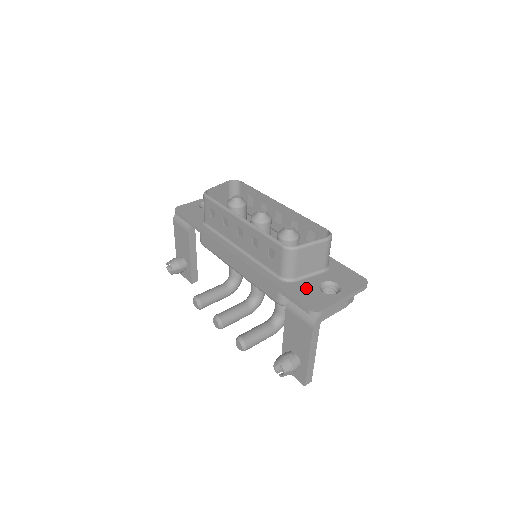
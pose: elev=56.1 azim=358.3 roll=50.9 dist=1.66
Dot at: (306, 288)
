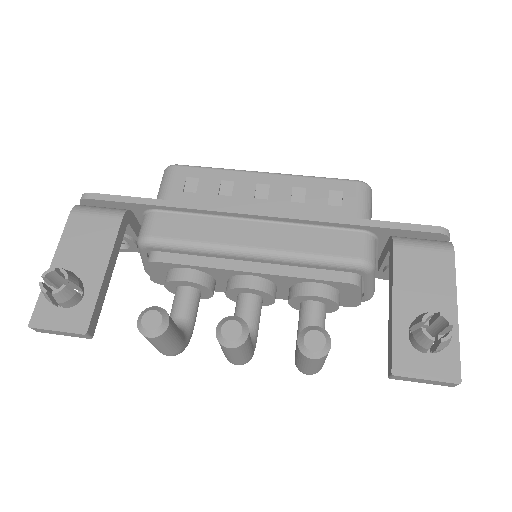
Dot at: occluded
